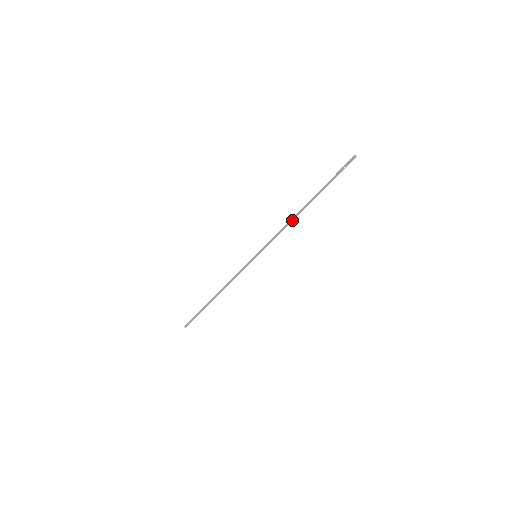
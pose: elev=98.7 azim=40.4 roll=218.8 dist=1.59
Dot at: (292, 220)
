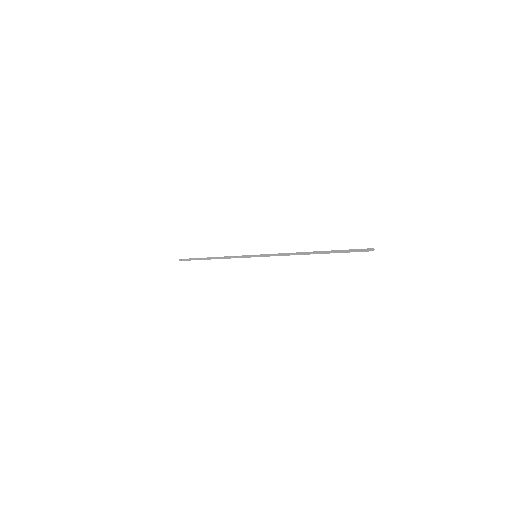
Dot at: occluded
